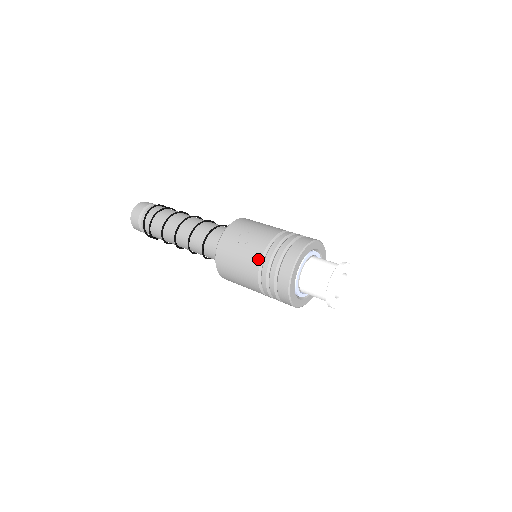
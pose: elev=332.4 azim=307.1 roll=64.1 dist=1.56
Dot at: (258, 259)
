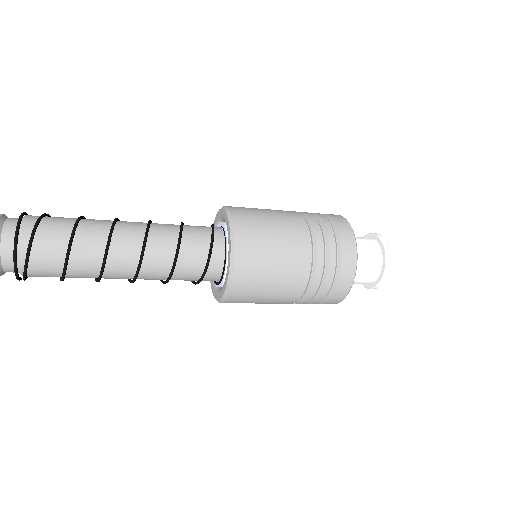
Dot at: (293, 211)
